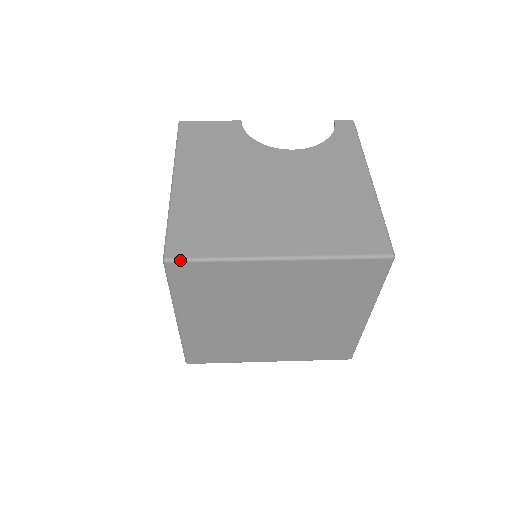
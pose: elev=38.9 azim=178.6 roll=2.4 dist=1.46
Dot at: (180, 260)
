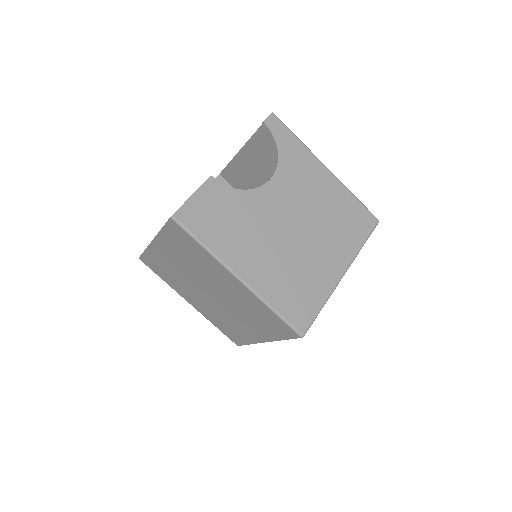
Dot at: occluded
